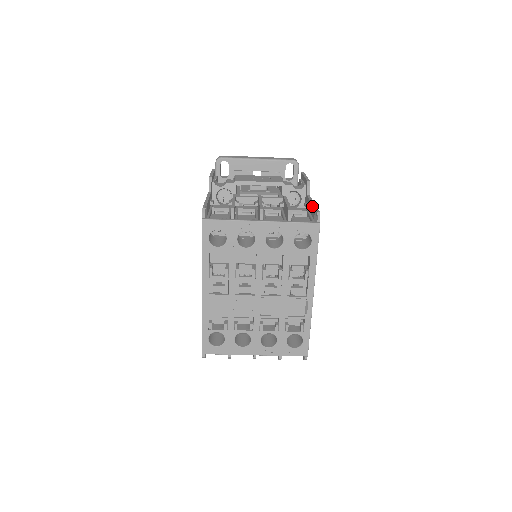
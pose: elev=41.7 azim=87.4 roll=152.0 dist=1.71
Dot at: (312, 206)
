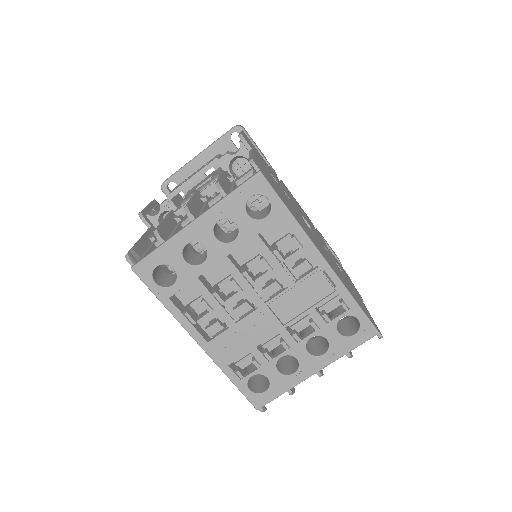
Dot at: occluded
